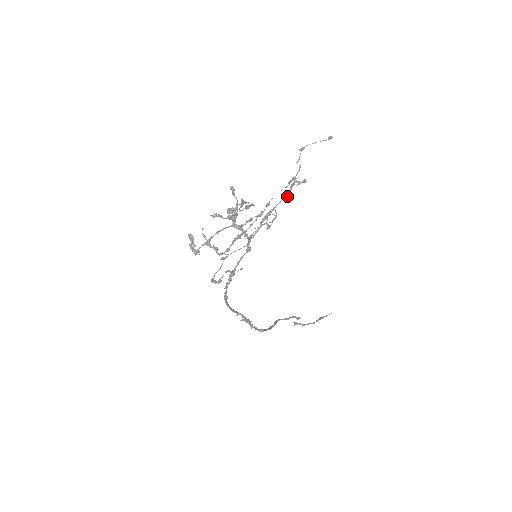
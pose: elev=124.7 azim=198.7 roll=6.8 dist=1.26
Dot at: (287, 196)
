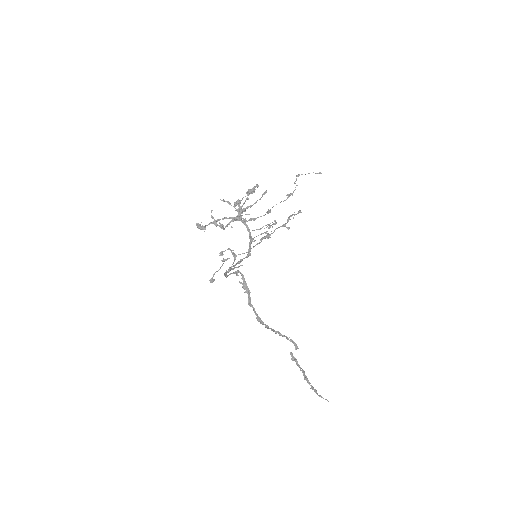
Dot at: (285, 224)
